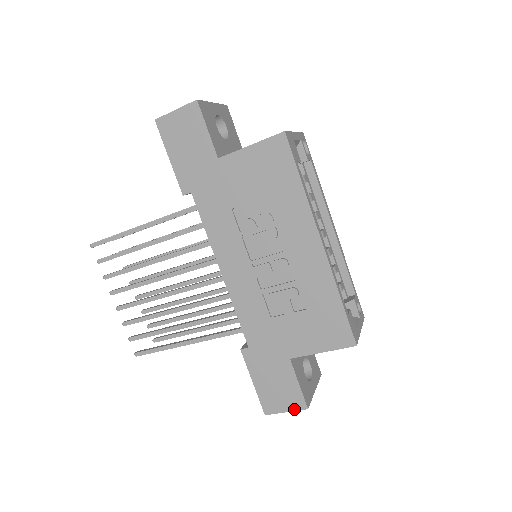
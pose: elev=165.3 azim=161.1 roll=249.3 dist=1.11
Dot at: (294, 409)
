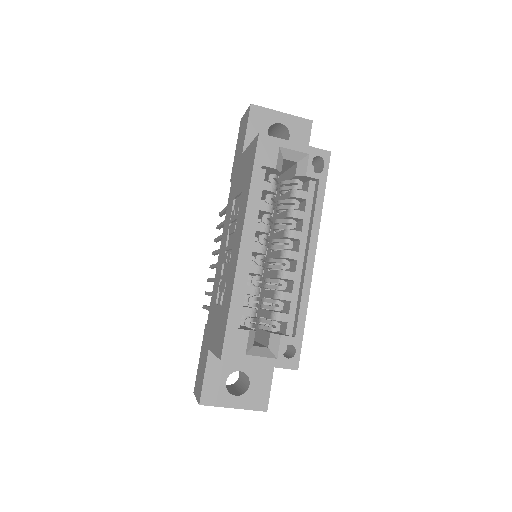
Dot at: (198, 399)
